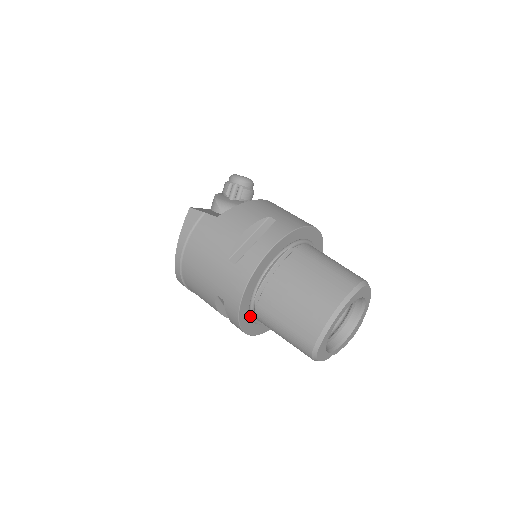
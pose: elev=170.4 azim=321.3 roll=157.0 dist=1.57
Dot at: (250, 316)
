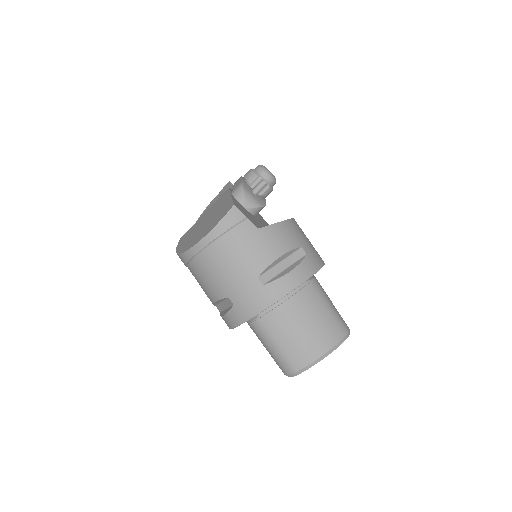
Dot at: occluded
